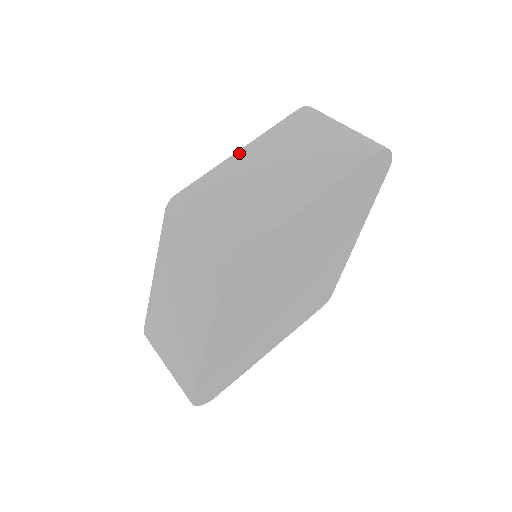
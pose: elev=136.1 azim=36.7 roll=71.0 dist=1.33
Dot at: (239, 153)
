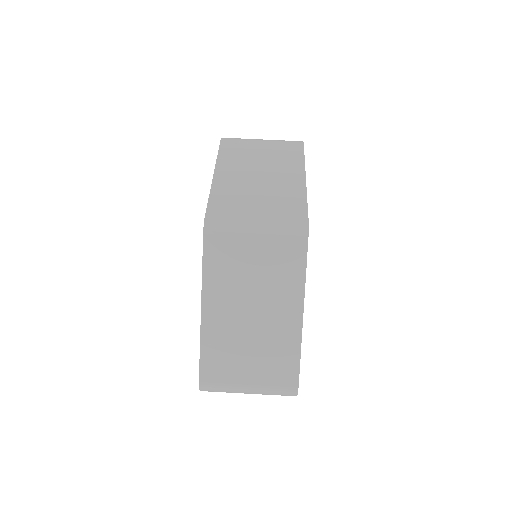
Dot at: (216, 175)
